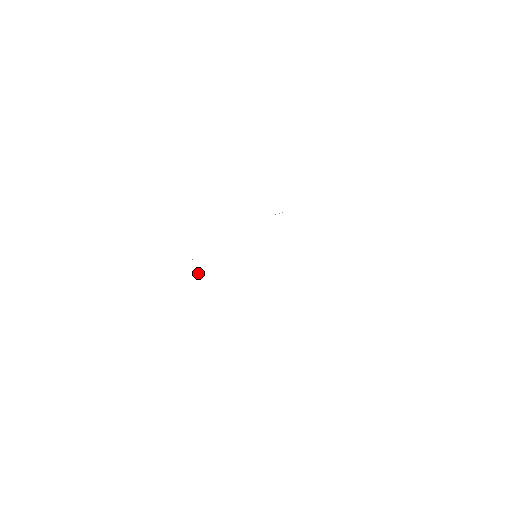
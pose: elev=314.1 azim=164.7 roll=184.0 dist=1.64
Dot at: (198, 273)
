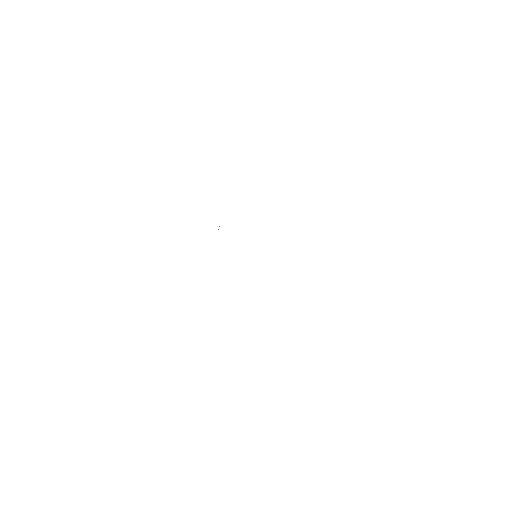
Dot at: occluded
